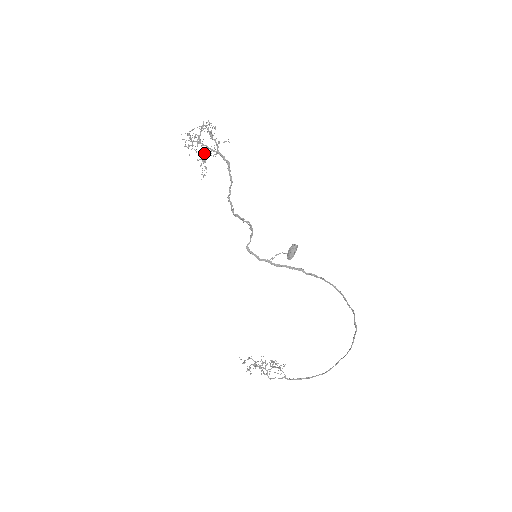
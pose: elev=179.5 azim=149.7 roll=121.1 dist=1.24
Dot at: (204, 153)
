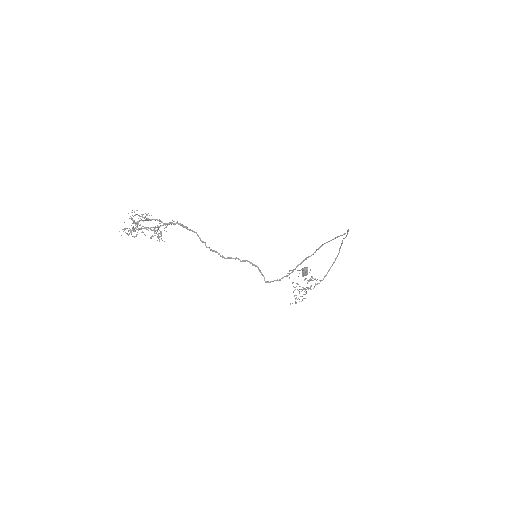
Dot at: (151, 229)
